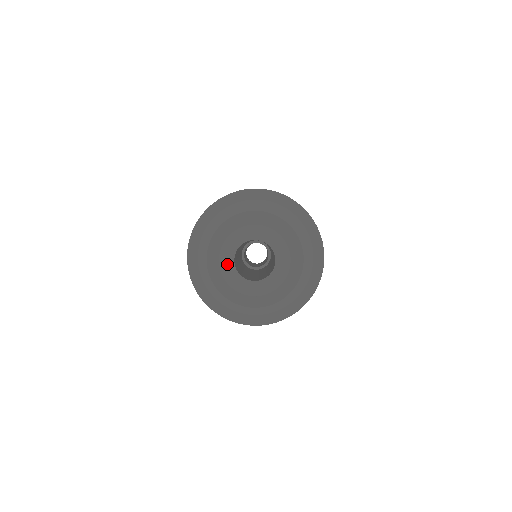
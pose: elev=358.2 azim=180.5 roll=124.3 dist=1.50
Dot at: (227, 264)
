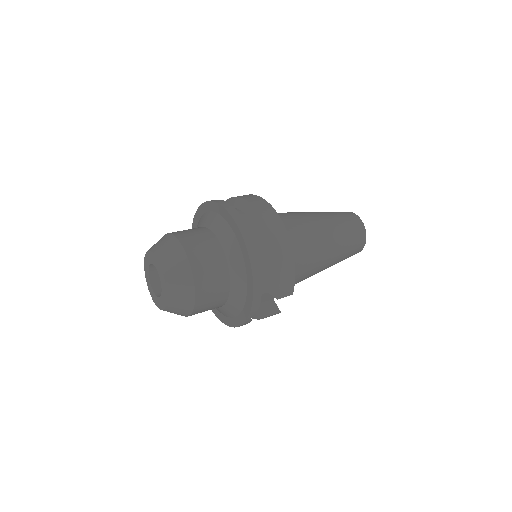
Dot at: (149, 284)
